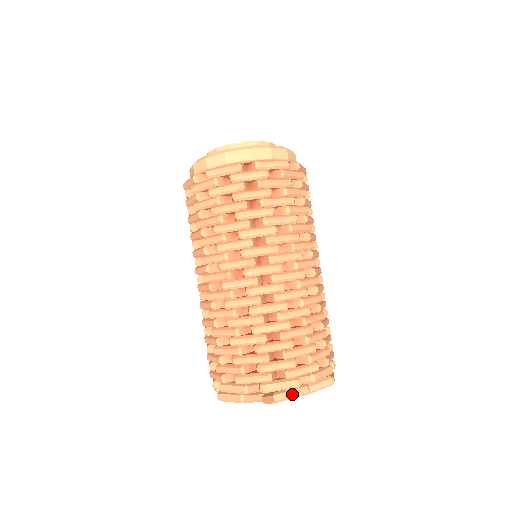
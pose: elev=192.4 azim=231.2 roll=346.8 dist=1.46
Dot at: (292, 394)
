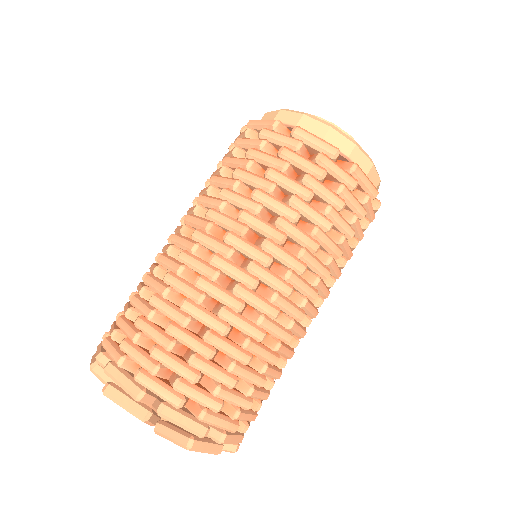
Dot at: (124, 401)
